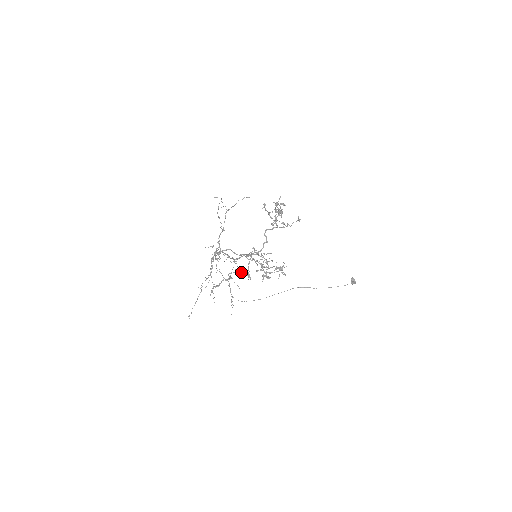
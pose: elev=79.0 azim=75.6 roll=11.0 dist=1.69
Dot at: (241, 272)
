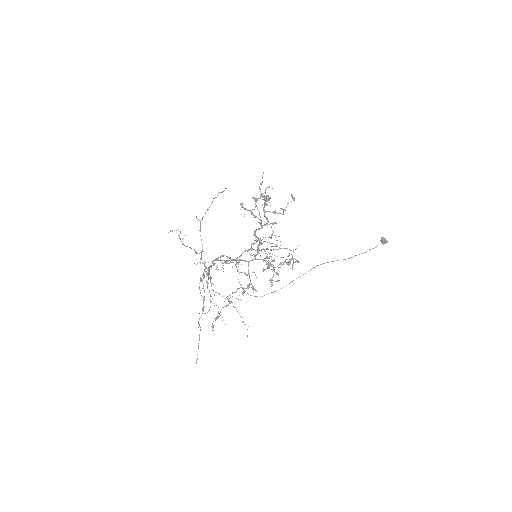
Dot at: occluded
